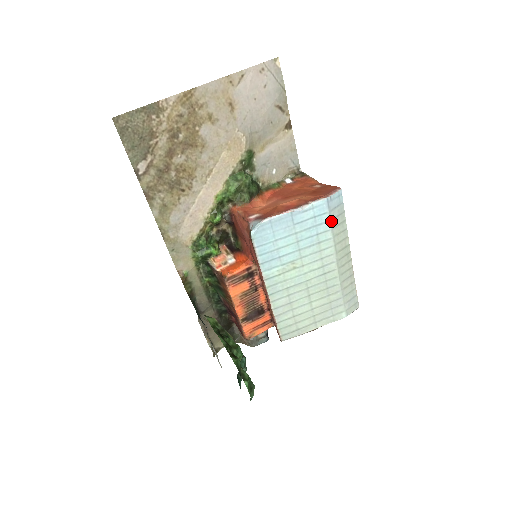
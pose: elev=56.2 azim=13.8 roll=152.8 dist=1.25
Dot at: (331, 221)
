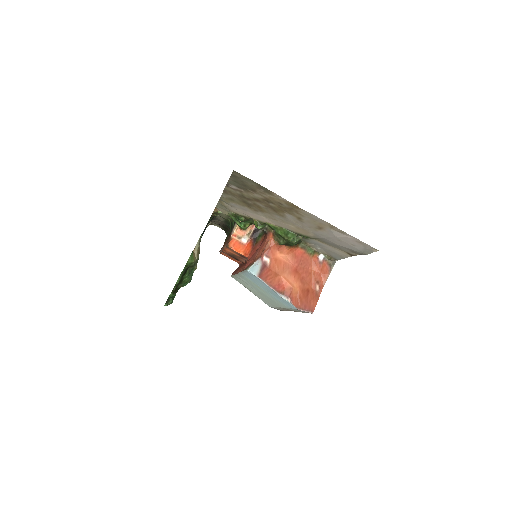
Dot at: occluded
